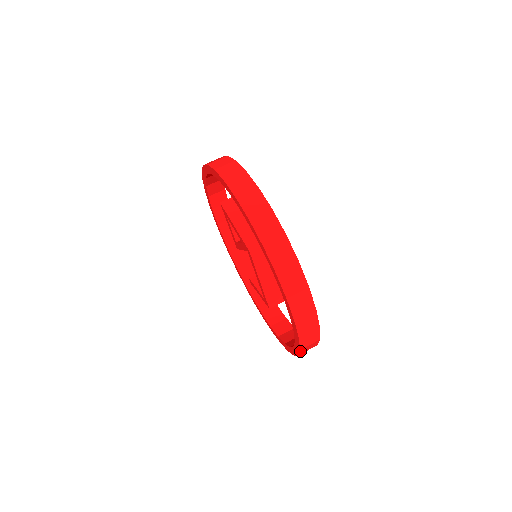
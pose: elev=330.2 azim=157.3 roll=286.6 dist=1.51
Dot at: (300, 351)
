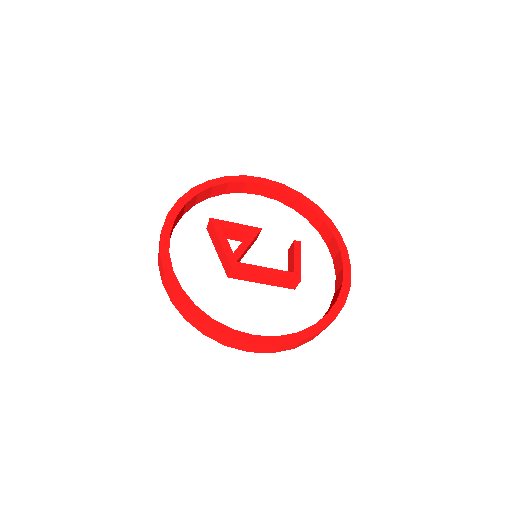
Dot at: (300, 345)
